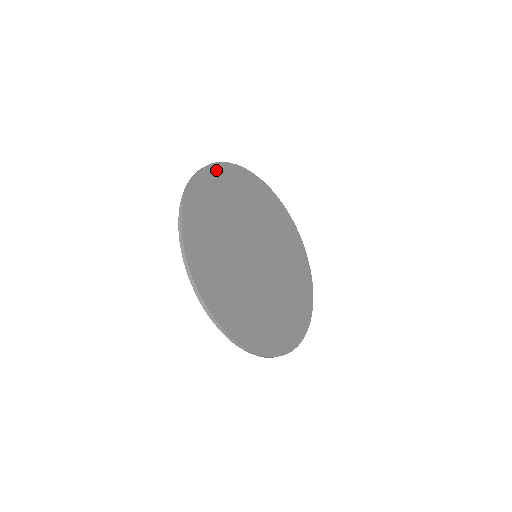
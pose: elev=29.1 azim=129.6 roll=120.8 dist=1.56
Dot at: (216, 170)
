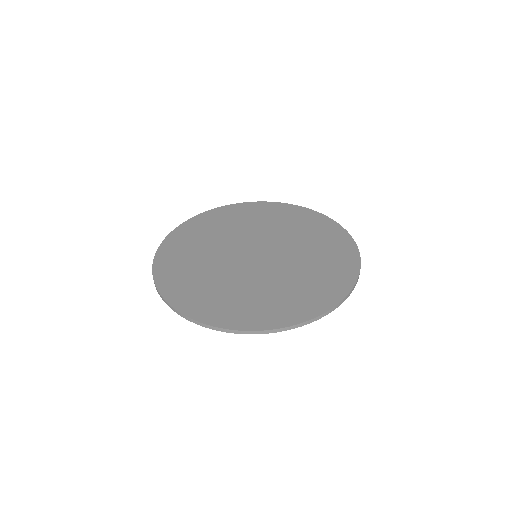
Dot at: (164, 250)
